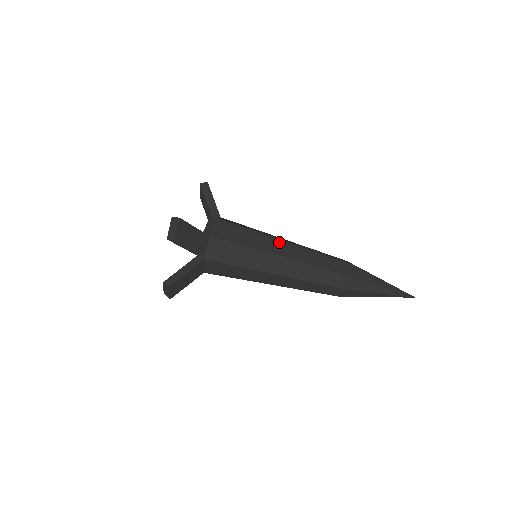
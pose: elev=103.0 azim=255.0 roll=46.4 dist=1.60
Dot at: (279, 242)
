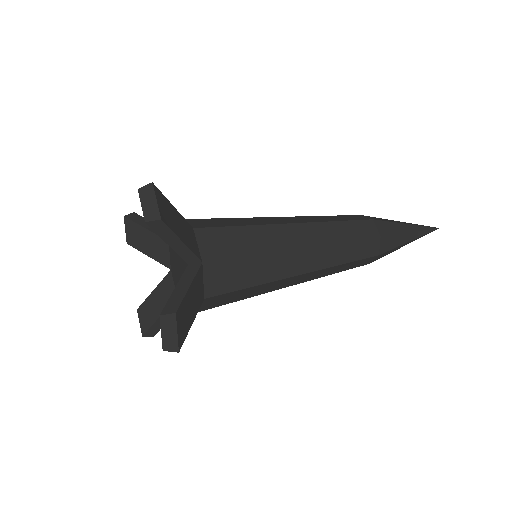
Dot at: (278, 218)
